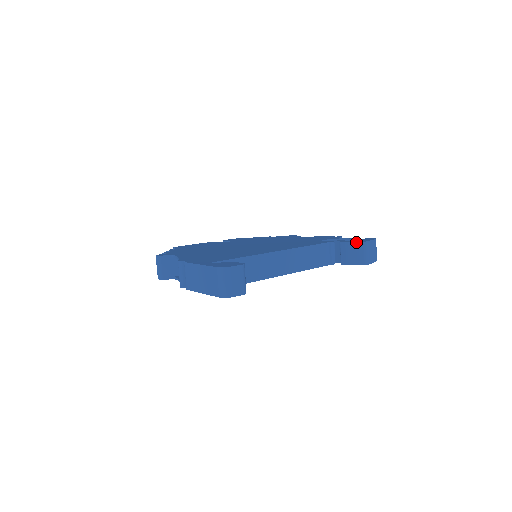
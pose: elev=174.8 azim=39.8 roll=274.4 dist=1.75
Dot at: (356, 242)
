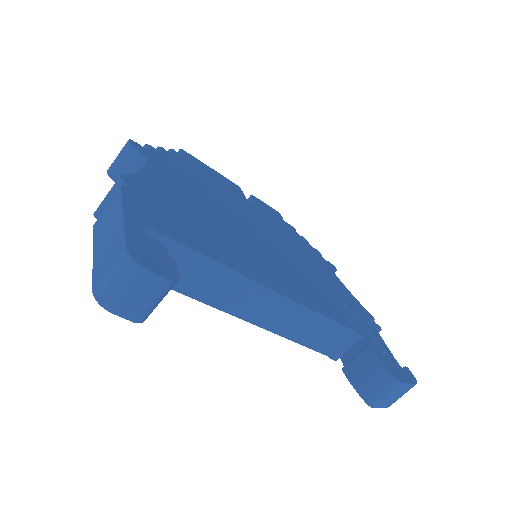
Dot at: (387, 368)
